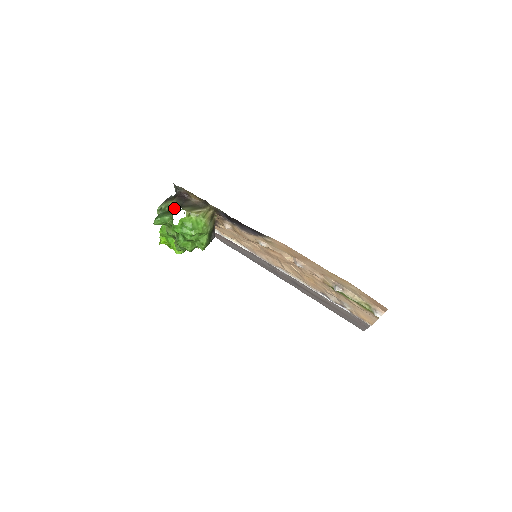
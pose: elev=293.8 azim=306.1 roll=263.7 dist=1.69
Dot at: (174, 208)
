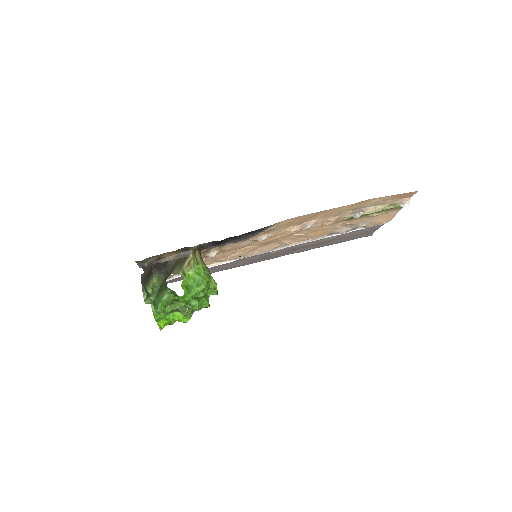
Dot at: (162, 282)
